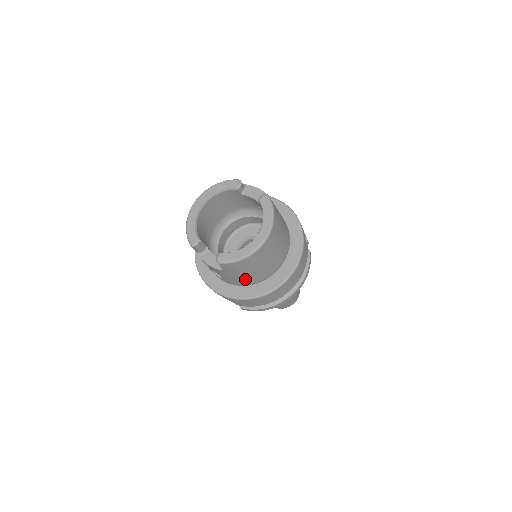
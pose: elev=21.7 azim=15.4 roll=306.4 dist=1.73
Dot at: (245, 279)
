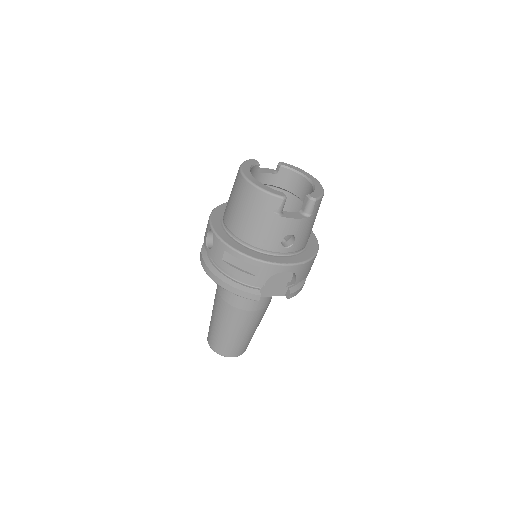
Dot at: (309, 234)
